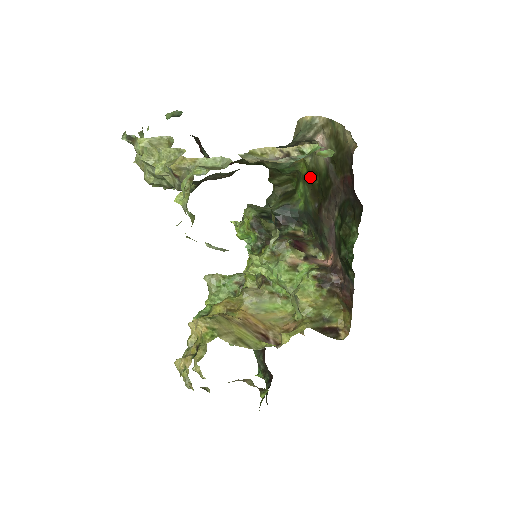
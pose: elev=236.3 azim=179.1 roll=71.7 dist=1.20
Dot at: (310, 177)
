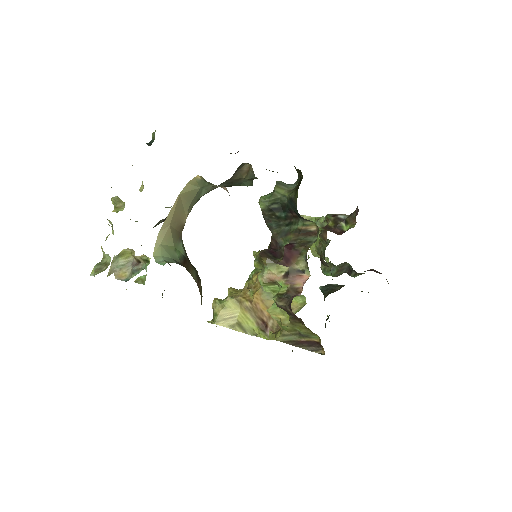
Dot at: occluded
